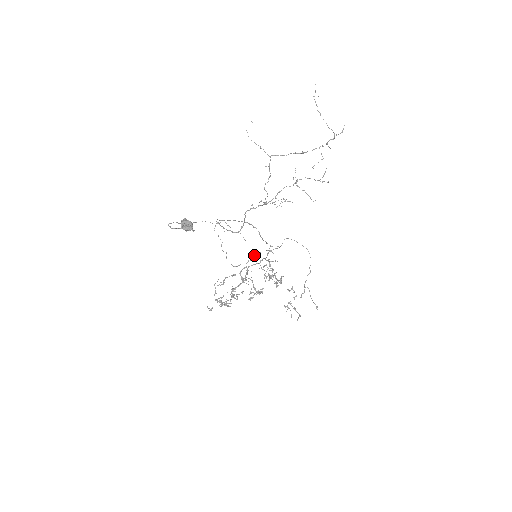
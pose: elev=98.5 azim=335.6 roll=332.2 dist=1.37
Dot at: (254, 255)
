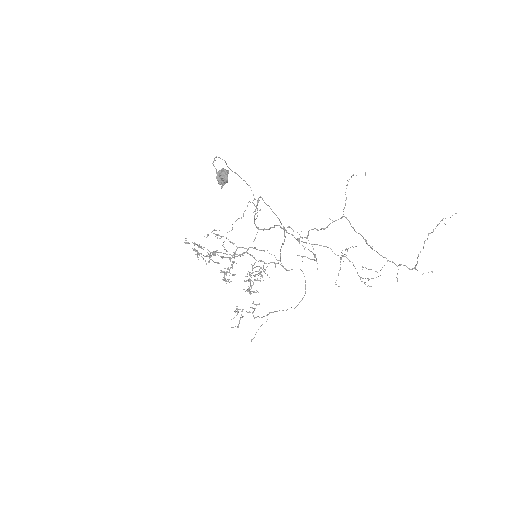
Dot at: (263, 250)
